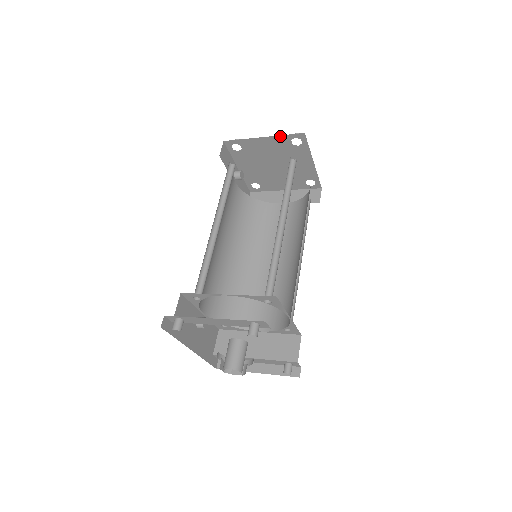
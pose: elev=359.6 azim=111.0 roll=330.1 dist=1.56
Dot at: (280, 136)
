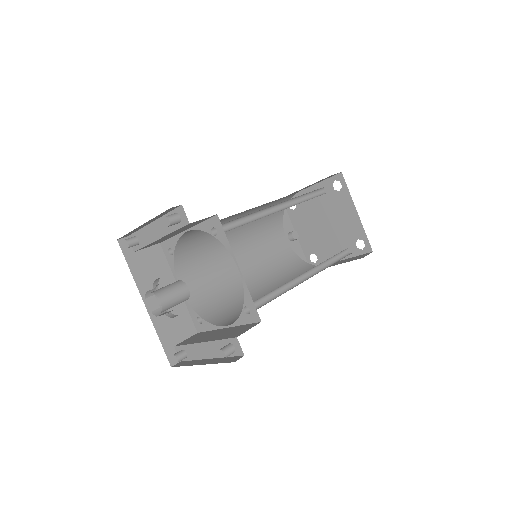
Dot at: (323, 182)
